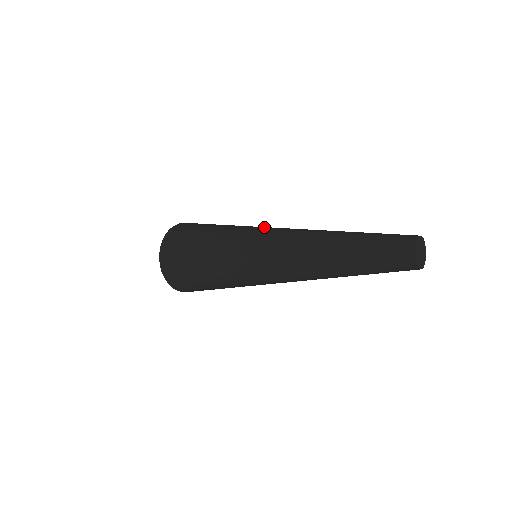
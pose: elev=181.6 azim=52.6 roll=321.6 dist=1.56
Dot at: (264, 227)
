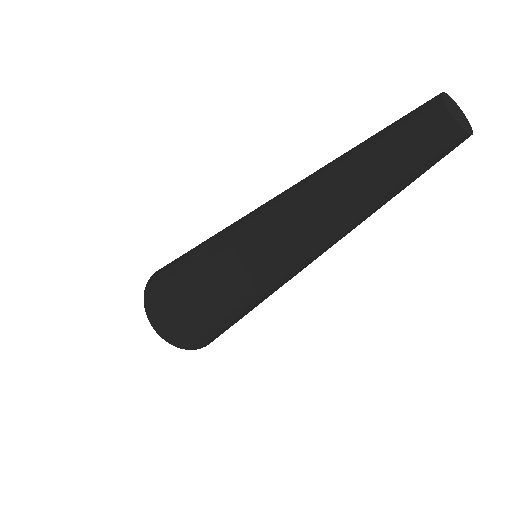
Dot at: (242, 217)
